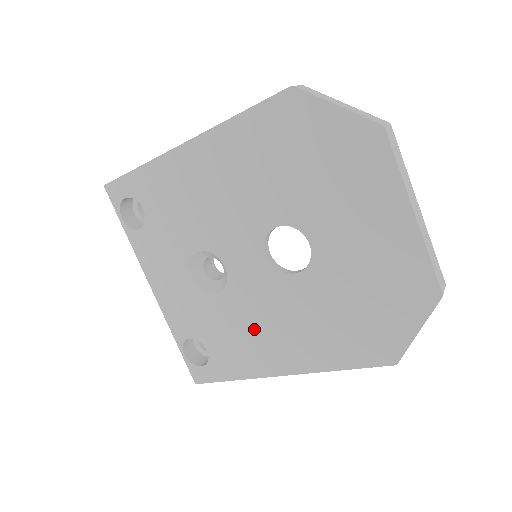
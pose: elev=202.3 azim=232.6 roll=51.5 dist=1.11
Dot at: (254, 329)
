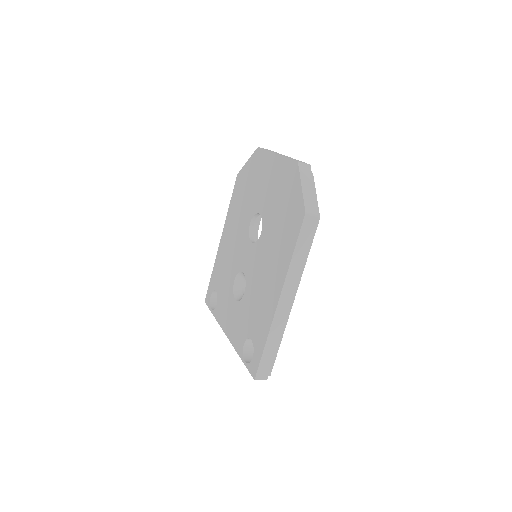
Dot at: (261, 289)
